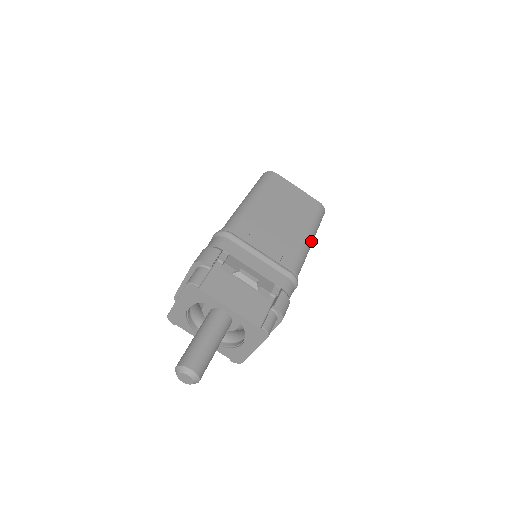
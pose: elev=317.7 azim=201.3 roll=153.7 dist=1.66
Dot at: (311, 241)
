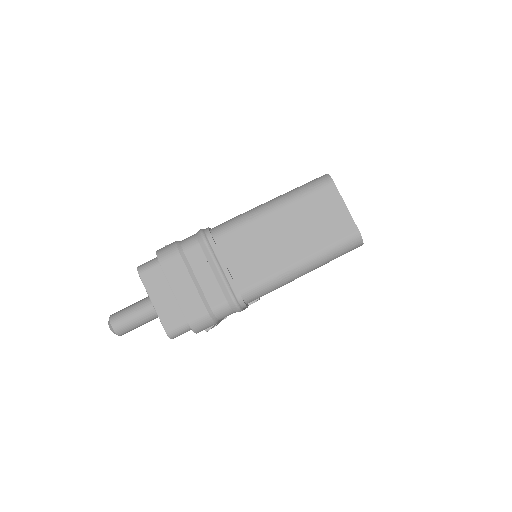
Dot at: occluded
